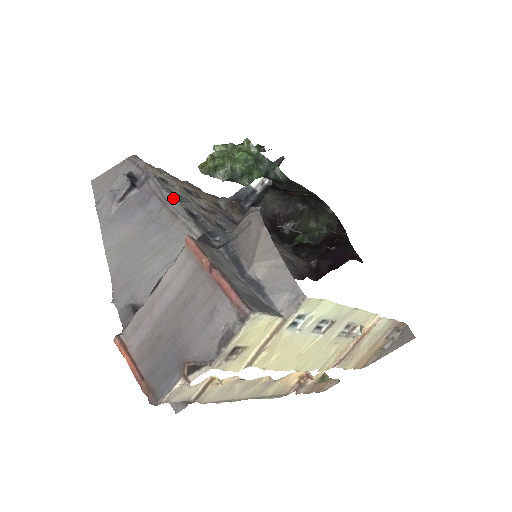
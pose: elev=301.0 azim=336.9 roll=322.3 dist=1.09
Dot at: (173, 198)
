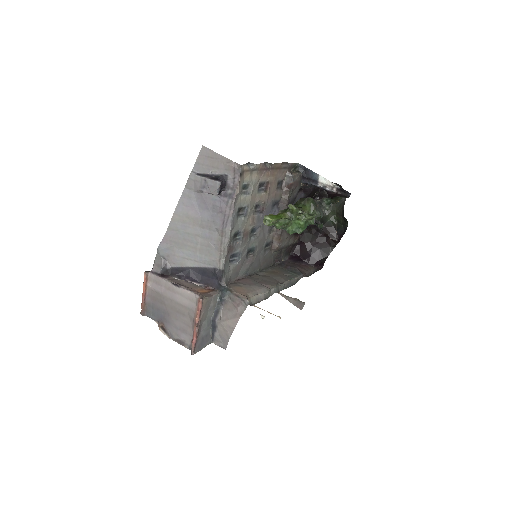
Dot at: (230, 230)
